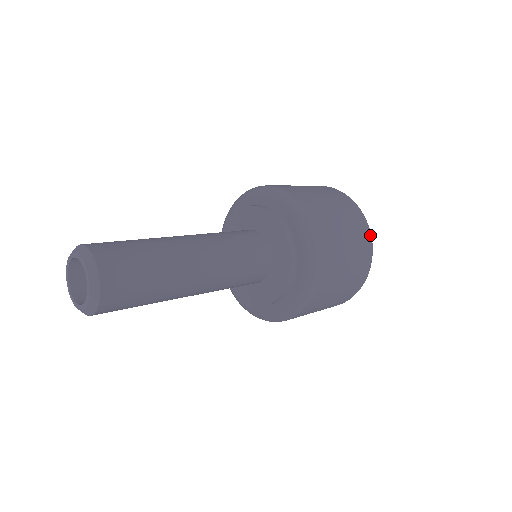
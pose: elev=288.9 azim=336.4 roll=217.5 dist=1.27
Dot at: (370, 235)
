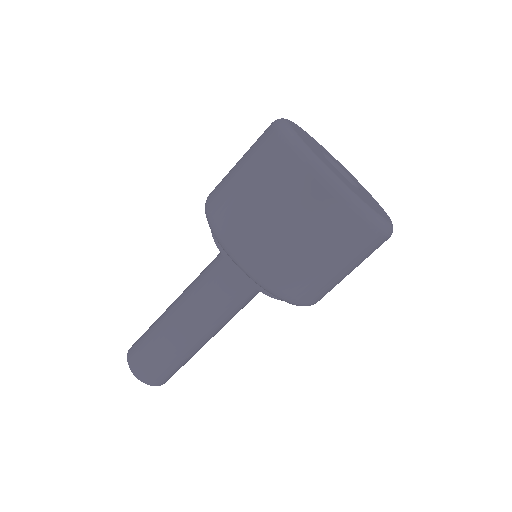
Dot at: (350, 209)
